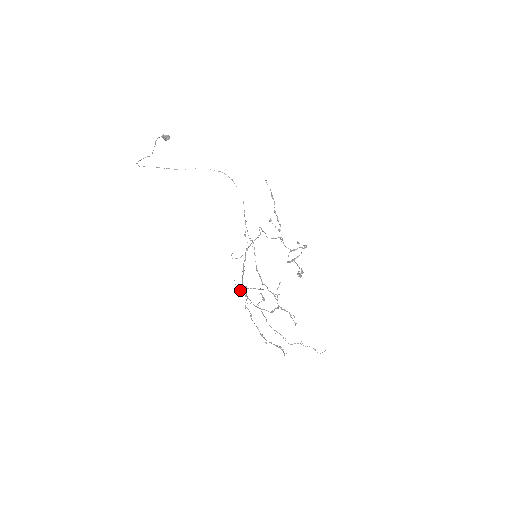
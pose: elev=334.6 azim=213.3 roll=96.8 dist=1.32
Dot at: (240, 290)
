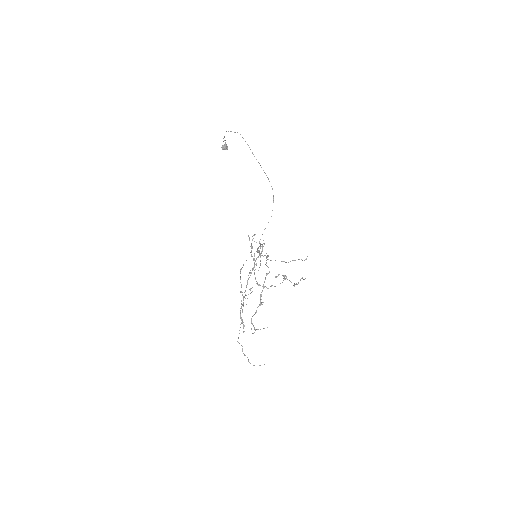
Dot at: occluded
